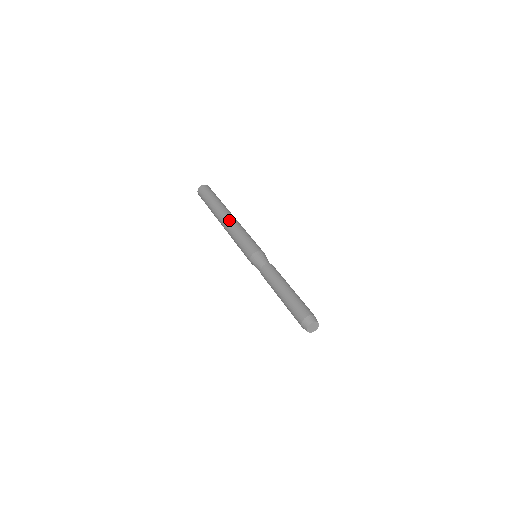
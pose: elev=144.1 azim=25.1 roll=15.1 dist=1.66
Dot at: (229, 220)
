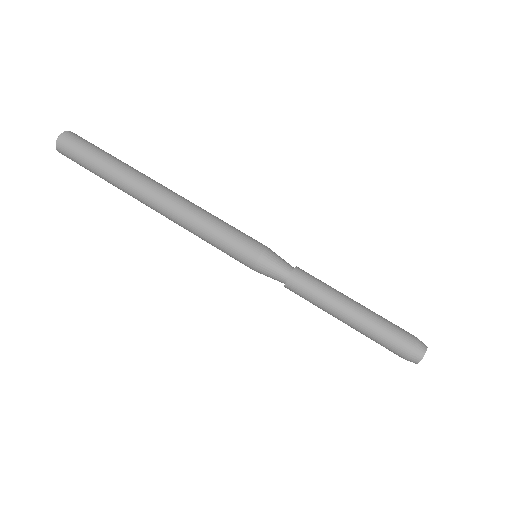
Dot at: (176, 195)
